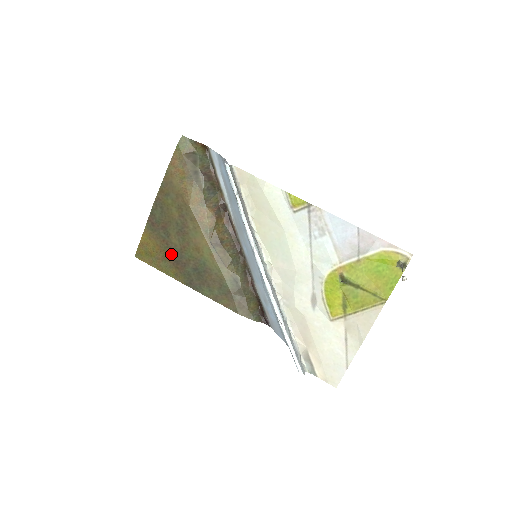
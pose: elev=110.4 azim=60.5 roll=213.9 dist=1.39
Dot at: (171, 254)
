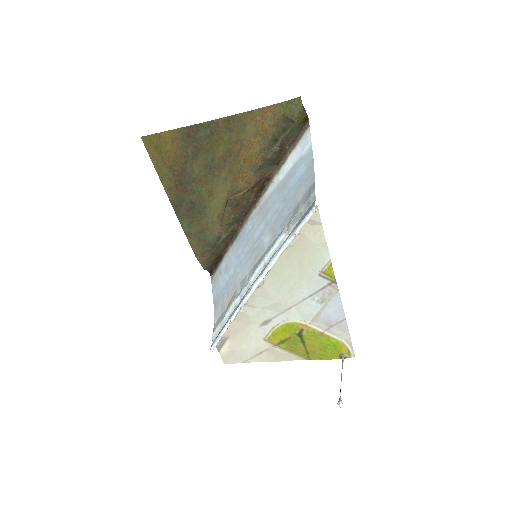
Dot at: (181, 172)
